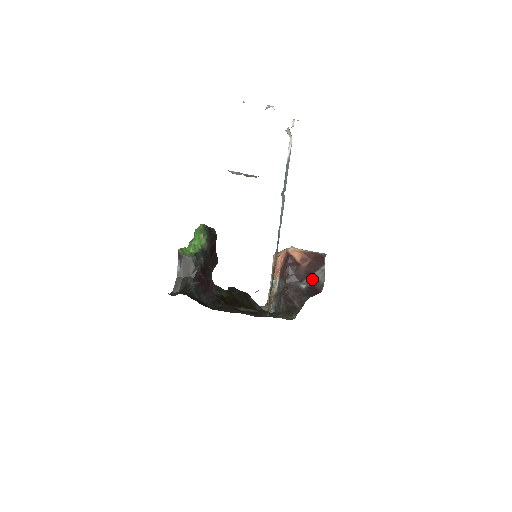
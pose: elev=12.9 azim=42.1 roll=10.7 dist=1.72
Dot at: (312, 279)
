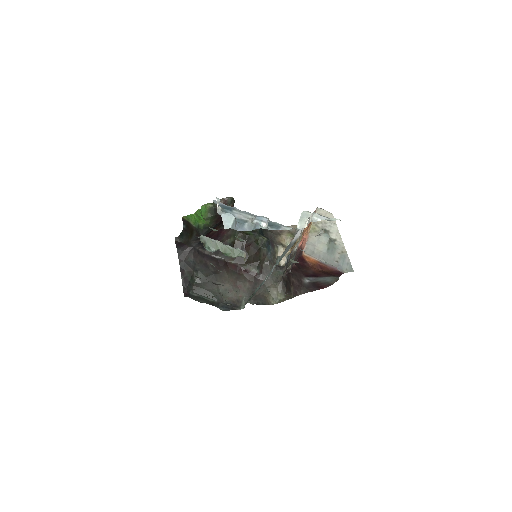
Dot at: (319, 279)
